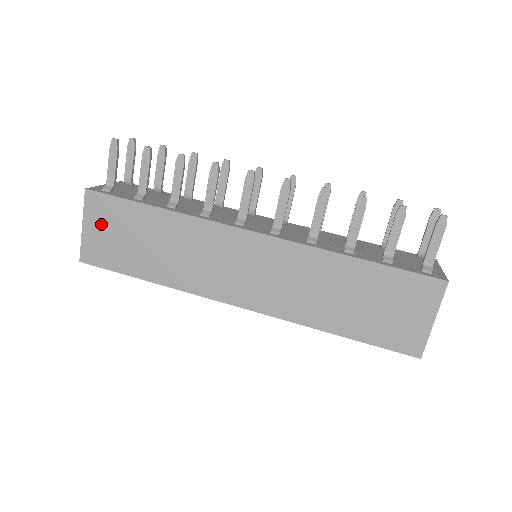
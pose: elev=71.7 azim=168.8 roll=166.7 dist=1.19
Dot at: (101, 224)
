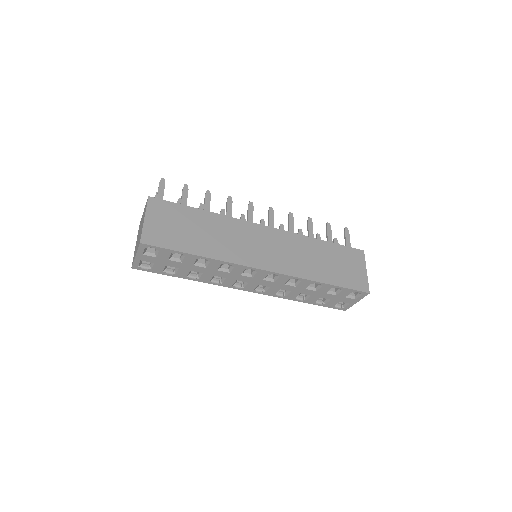
Dot at: (160, 218)
